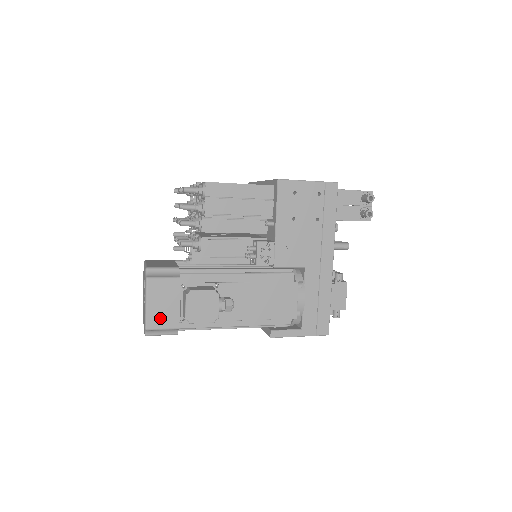
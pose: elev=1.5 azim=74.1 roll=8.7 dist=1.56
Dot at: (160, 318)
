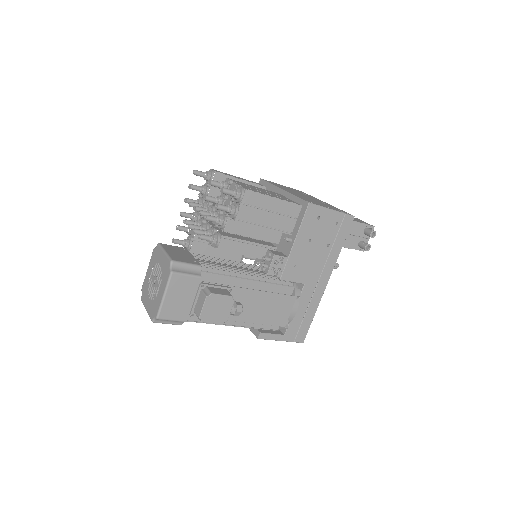
Dot at: (173, 310)
